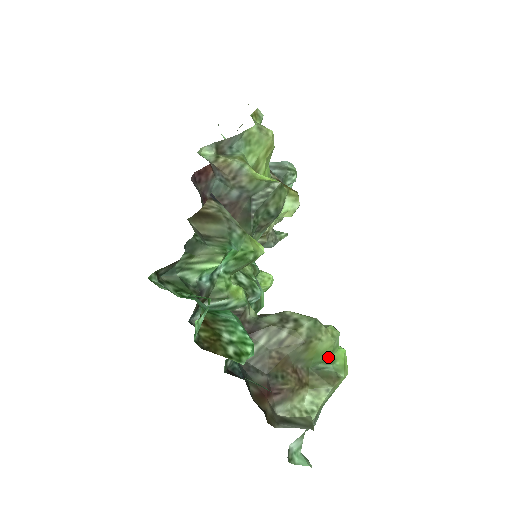
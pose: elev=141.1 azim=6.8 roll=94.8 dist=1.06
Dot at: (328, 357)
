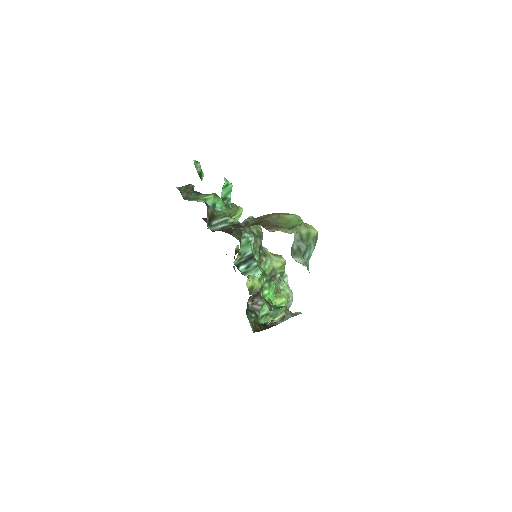
Dot at: (297, 223)
